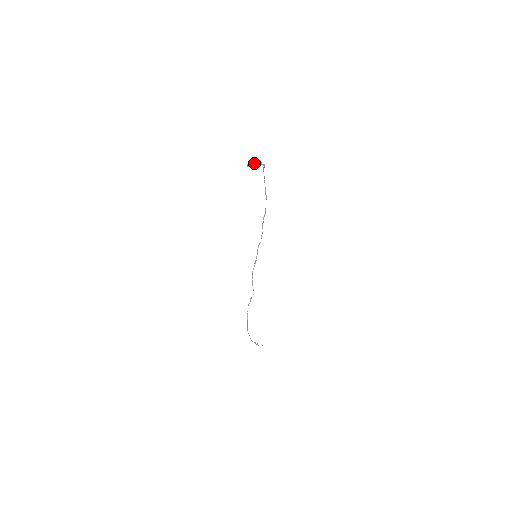
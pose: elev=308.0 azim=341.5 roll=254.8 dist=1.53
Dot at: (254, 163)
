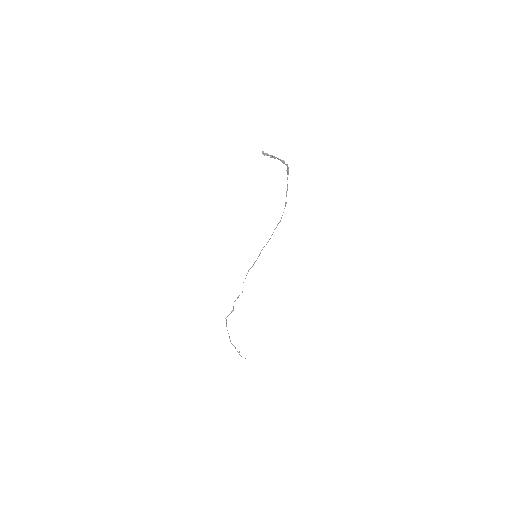
Dot at: (272, 155)
